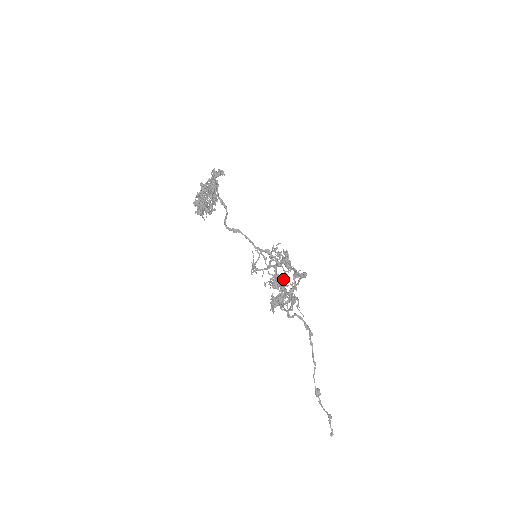
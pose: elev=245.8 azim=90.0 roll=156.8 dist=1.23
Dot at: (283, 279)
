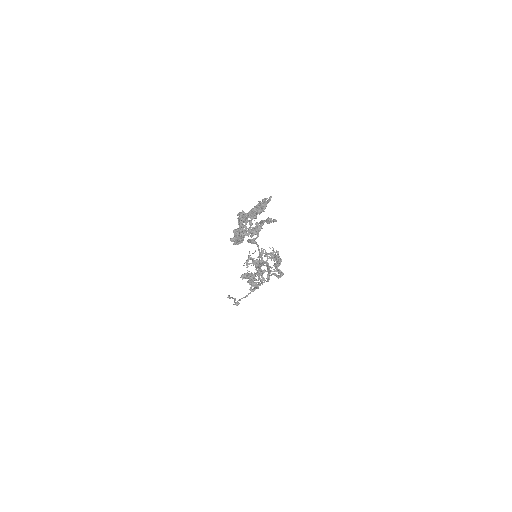
Dot at: occluded
